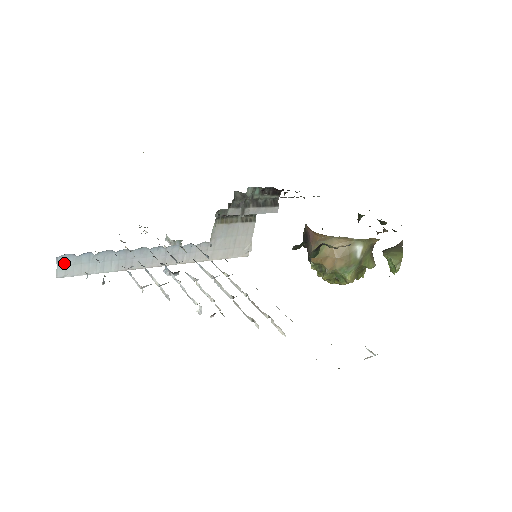
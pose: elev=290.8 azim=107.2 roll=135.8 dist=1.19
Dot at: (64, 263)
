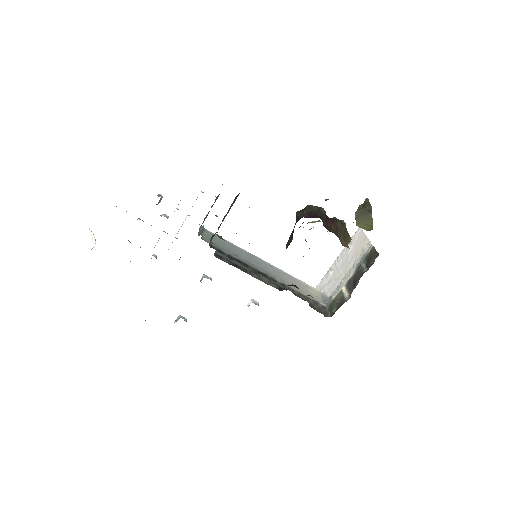
Dot at: occluded
